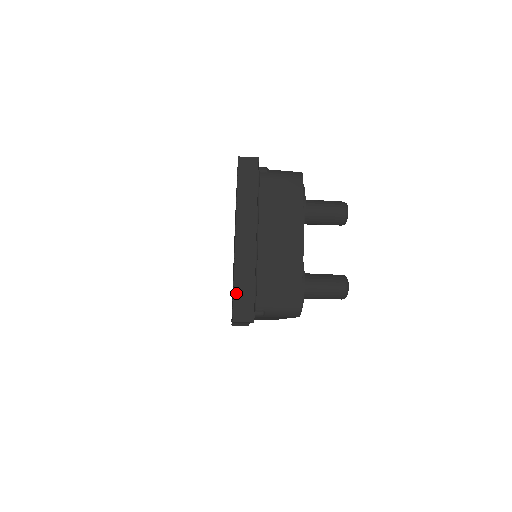
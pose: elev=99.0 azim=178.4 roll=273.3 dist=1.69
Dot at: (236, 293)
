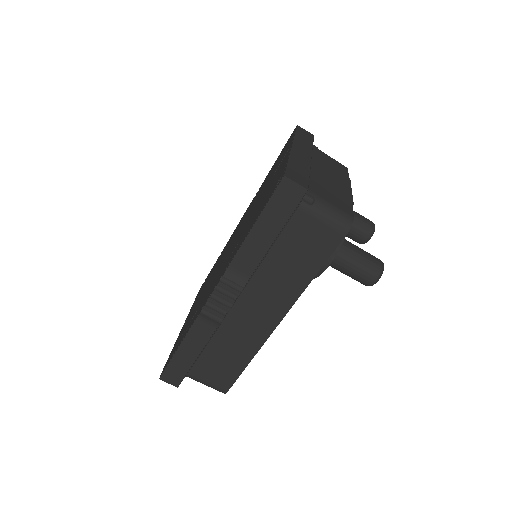
Dot at: (290, 166)
